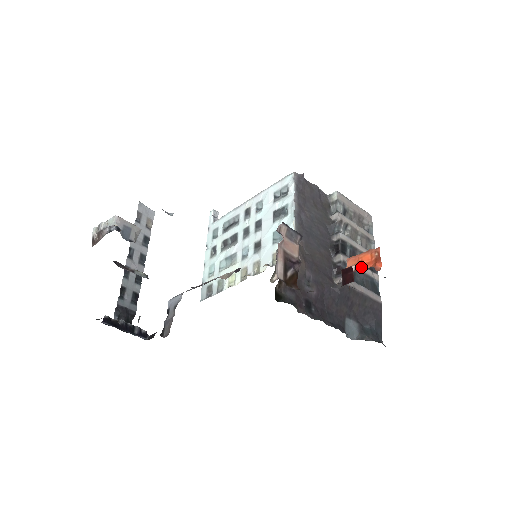
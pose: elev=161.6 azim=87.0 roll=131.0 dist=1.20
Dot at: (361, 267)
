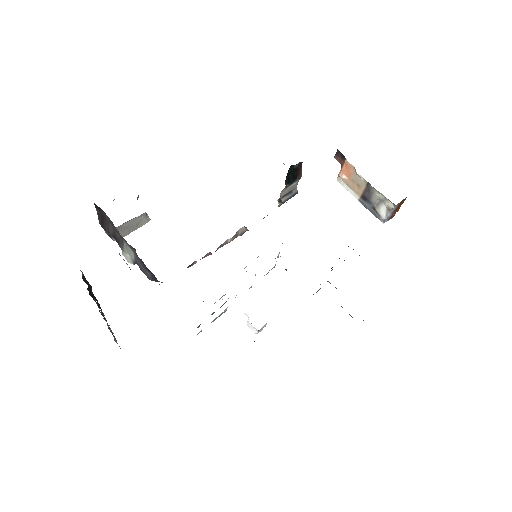
Dot at: occluded
